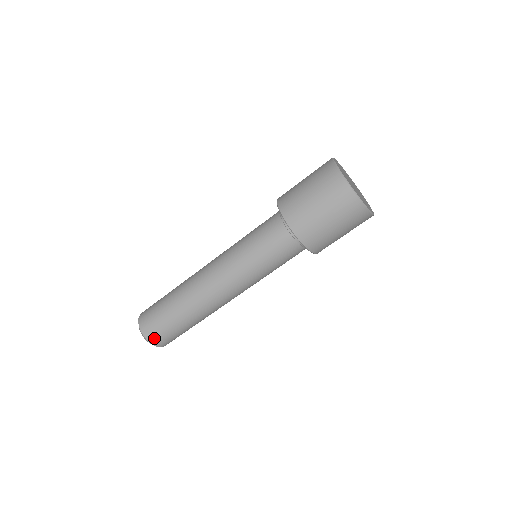
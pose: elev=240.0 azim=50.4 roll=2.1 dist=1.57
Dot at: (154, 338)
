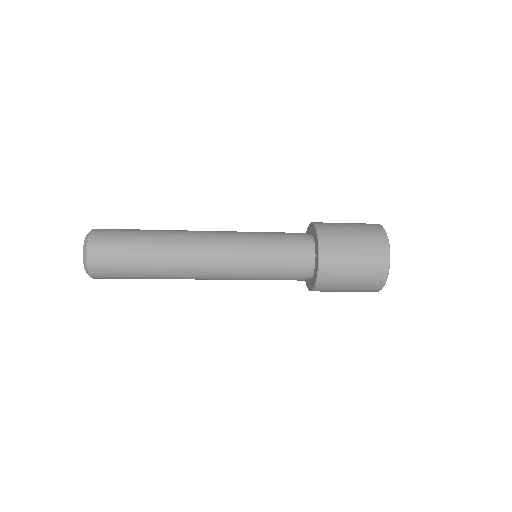
Dot at: occluded
